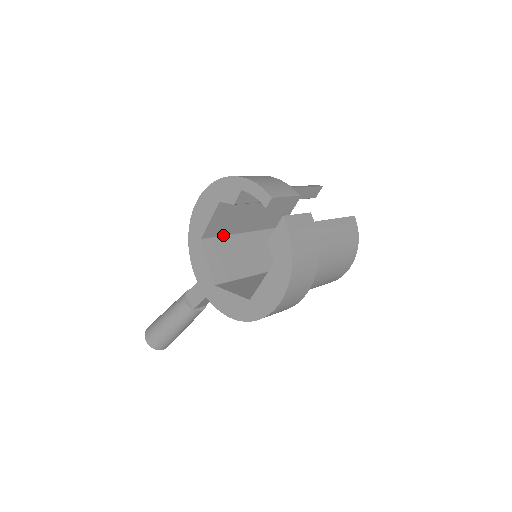
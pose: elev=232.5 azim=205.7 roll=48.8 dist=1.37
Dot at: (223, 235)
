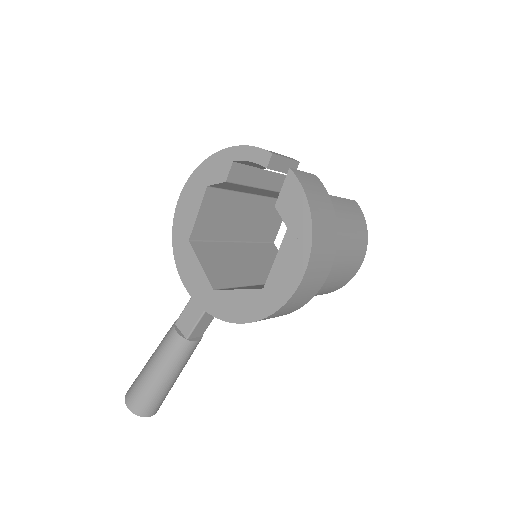
Dot at: (213, 240)
